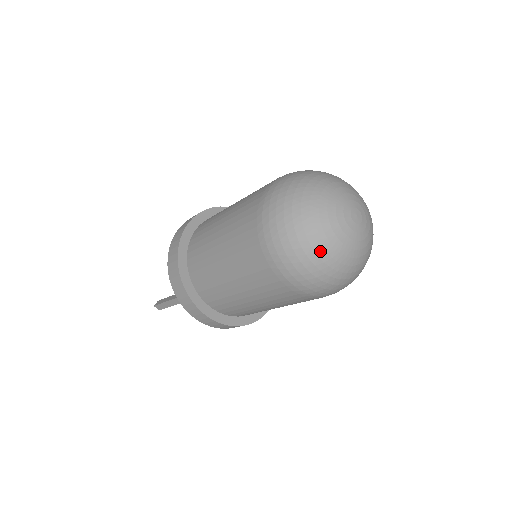
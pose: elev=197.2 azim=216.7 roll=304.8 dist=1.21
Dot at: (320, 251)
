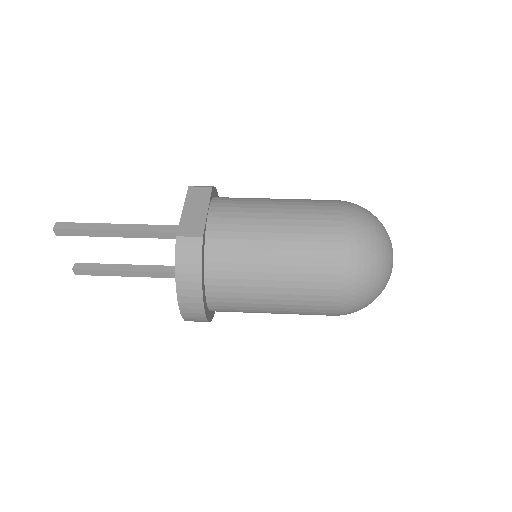
Dot at: occluded
